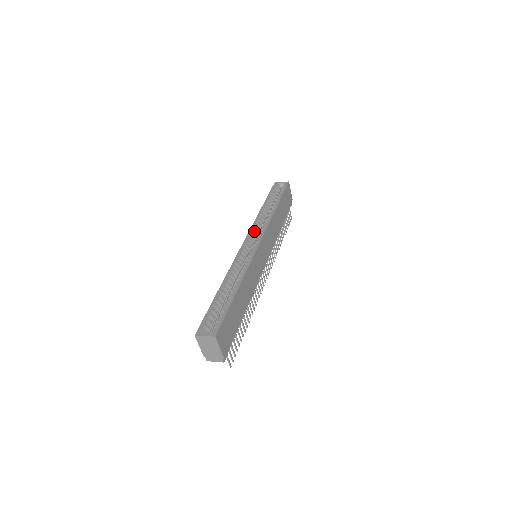
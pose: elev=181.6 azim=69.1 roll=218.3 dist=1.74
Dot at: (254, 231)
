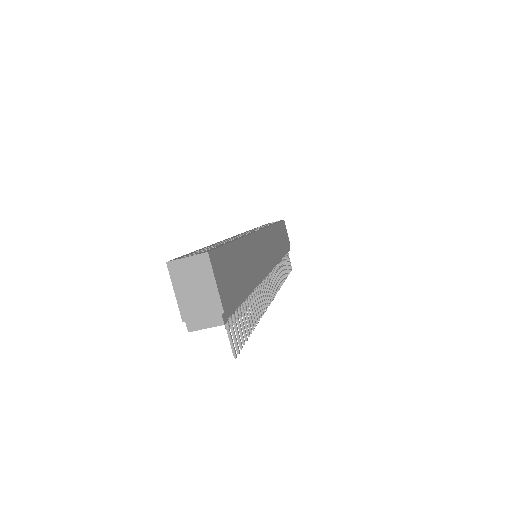
Dot at: (250, 232)
